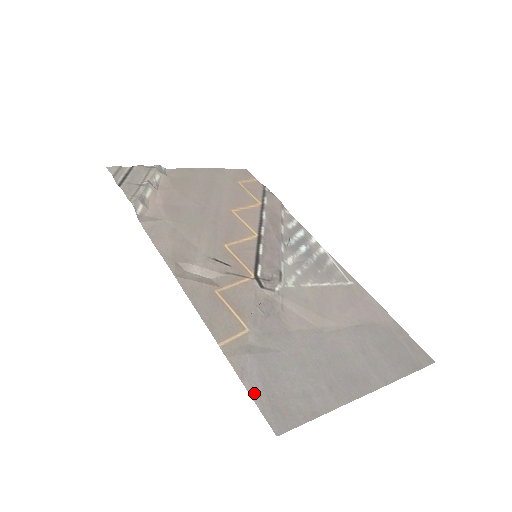
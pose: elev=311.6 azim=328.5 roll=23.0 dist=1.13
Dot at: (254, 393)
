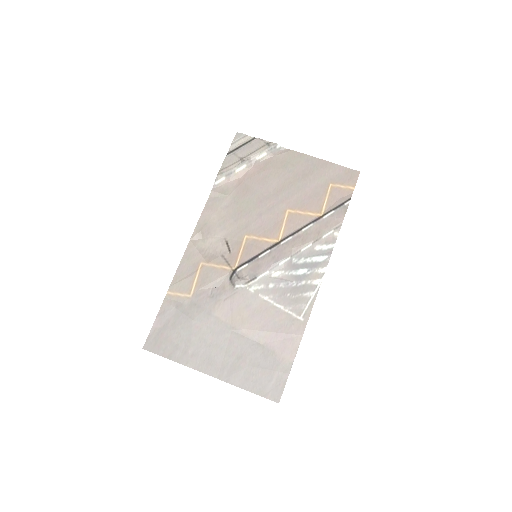
Dot at: (156, 325)
